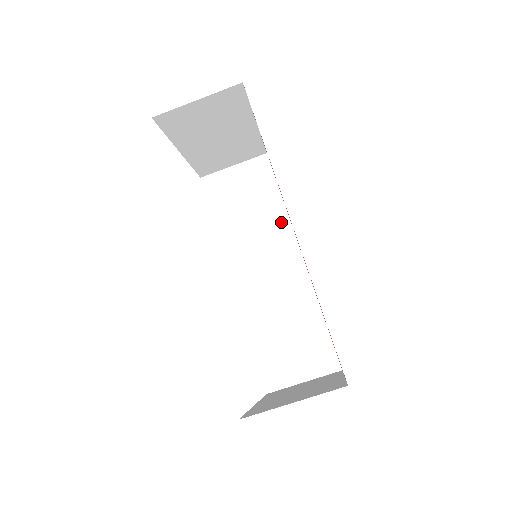
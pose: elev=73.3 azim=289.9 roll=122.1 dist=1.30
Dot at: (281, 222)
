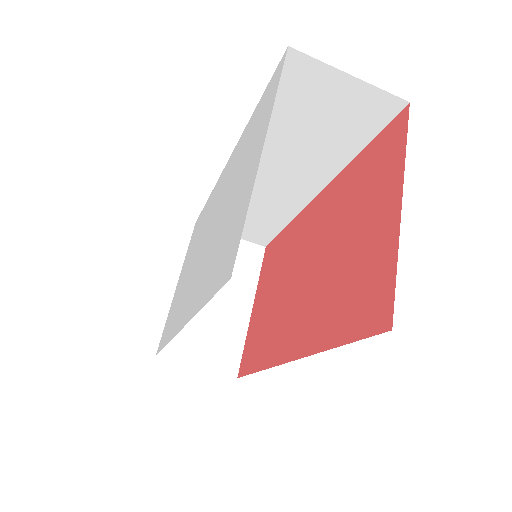
Dot at: (330, 166)
